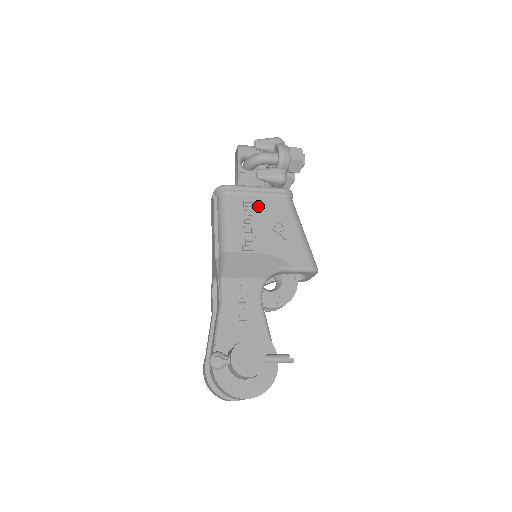
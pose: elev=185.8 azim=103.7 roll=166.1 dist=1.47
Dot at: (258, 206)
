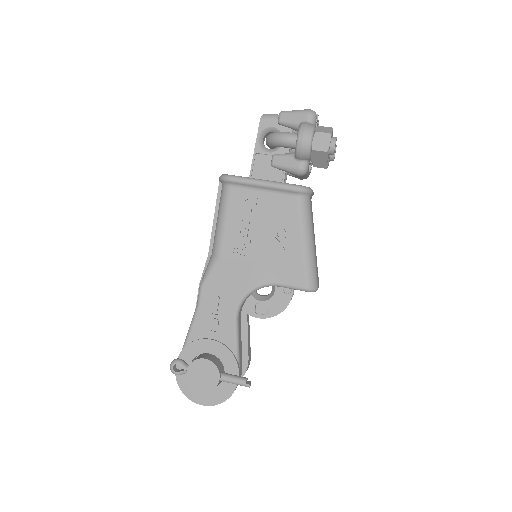
Dot at: (261, 205)
